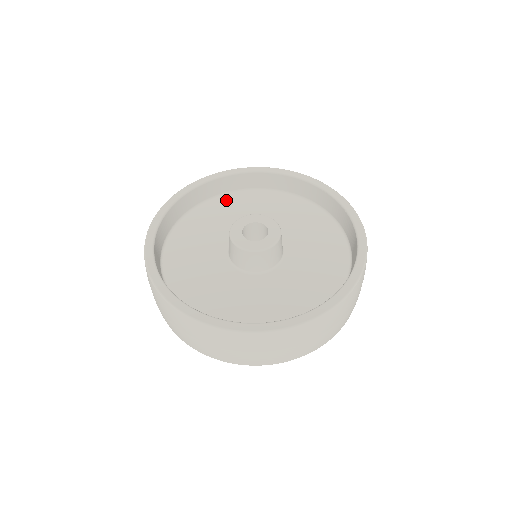
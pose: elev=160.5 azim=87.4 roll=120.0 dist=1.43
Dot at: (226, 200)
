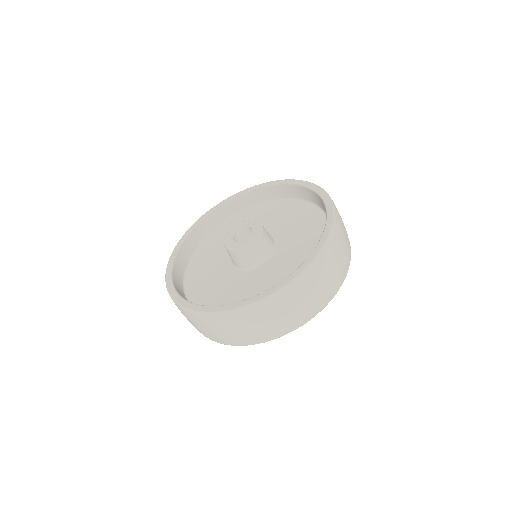
Dot at: (286, 204)
